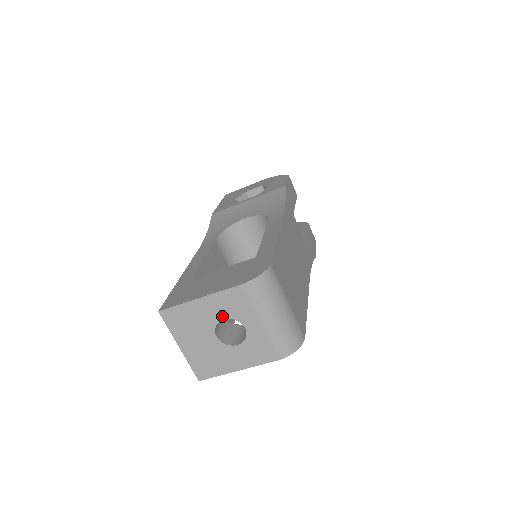
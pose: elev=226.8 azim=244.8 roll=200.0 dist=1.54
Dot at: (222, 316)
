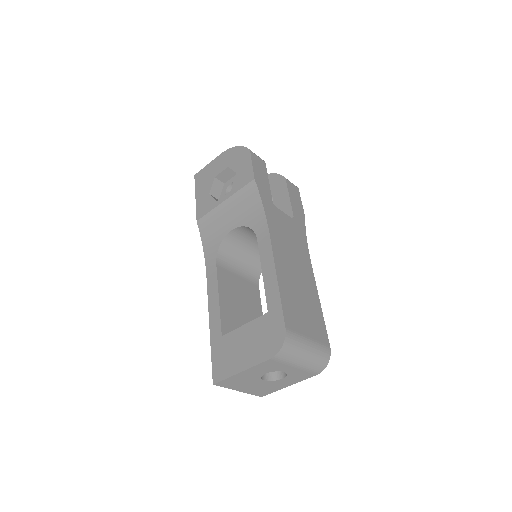
Dot at: (263, 373)
